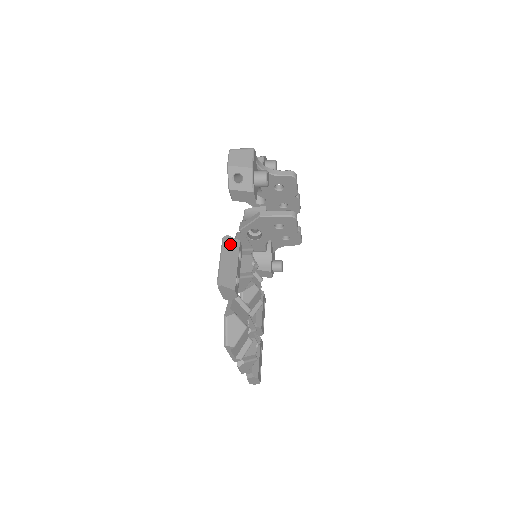
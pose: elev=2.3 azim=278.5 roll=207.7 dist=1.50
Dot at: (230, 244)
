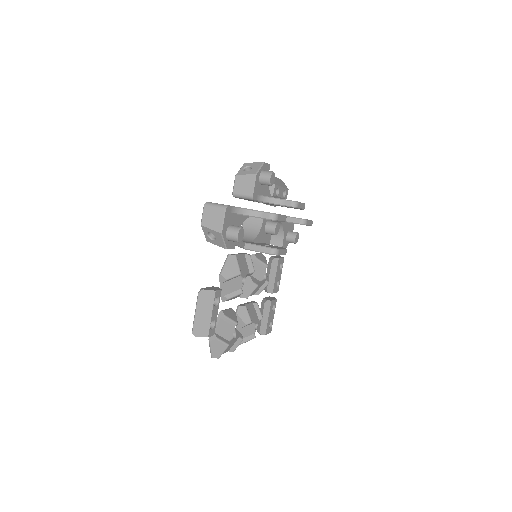
Dot at: (205, 297)
